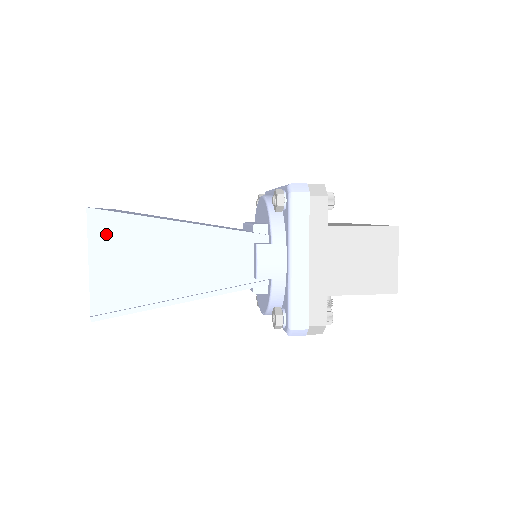
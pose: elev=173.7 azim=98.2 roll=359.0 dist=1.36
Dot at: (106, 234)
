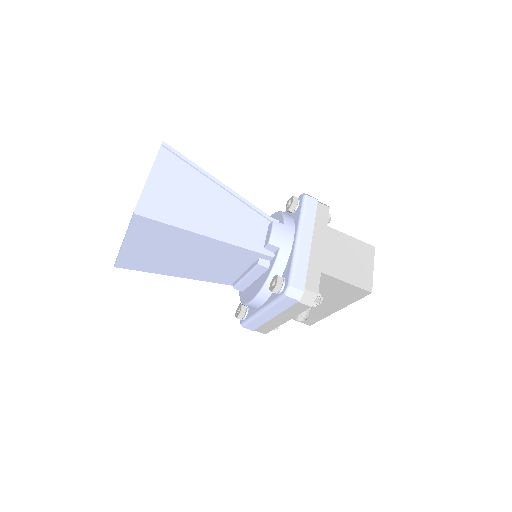
Dot at: (169, 164)
